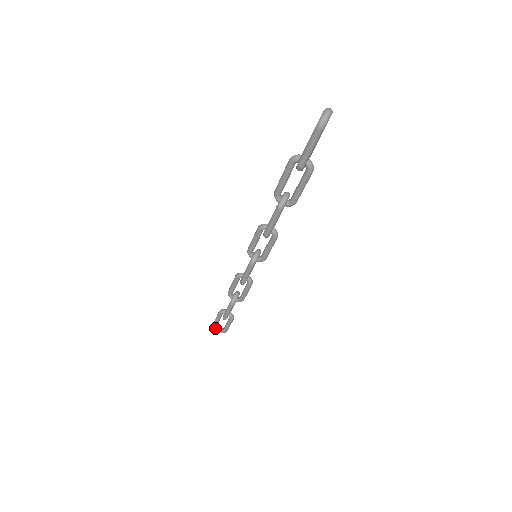
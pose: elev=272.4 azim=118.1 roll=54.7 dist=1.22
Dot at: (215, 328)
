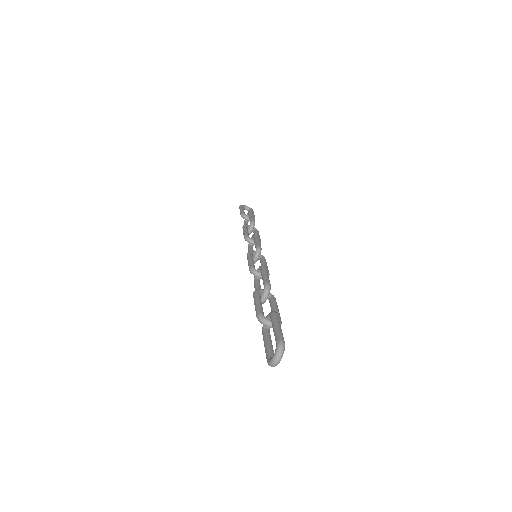
Dot at: occluded
